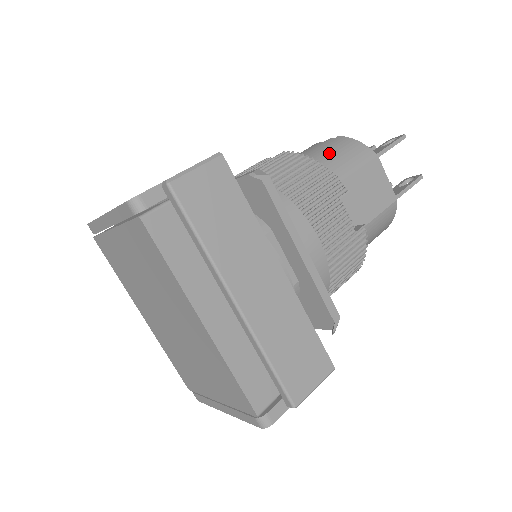
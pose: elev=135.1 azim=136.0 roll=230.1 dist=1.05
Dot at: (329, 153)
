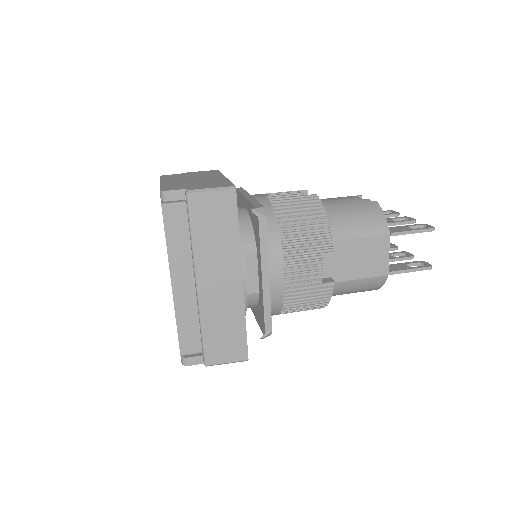
Dot at: (351, 213)
